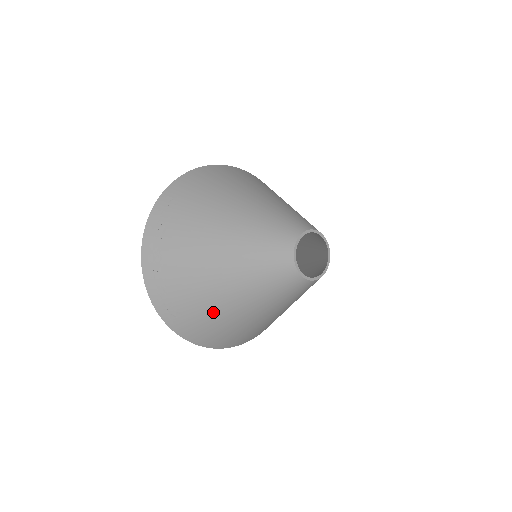
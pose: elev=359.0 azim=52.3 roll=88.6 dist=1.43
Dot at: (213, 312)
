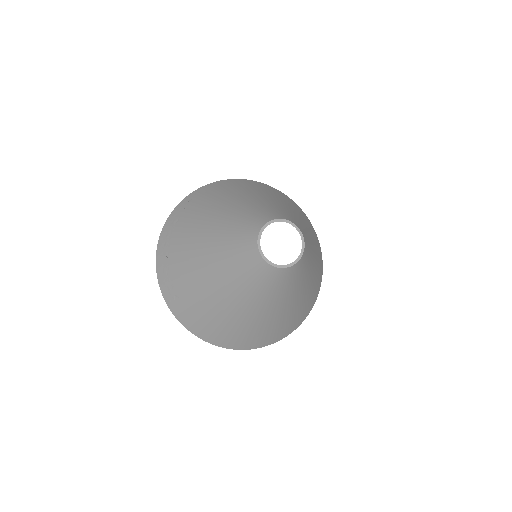
Dot at: (201, 297)
